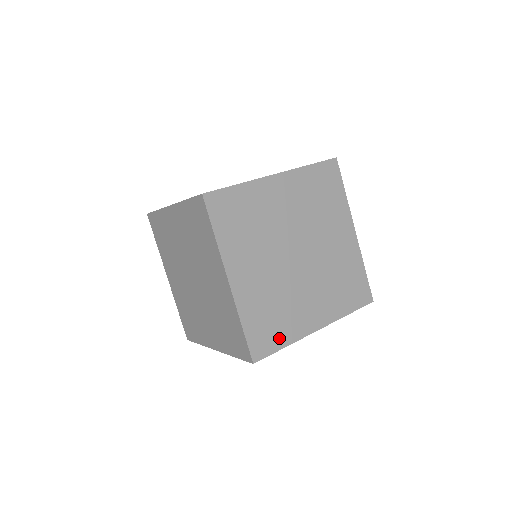
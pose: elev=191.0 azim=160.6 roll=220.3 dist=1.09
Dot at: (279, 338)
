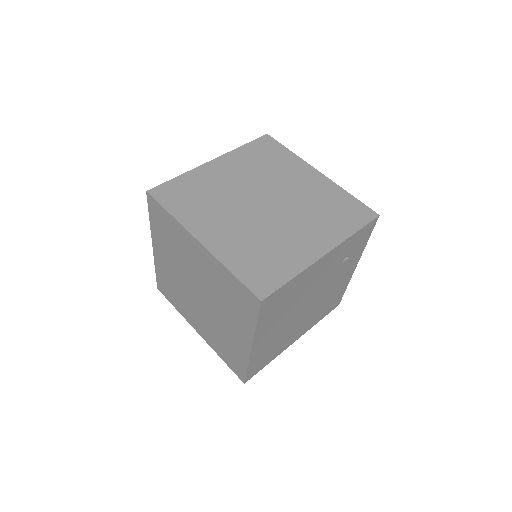
Dot at: (281, 272)
